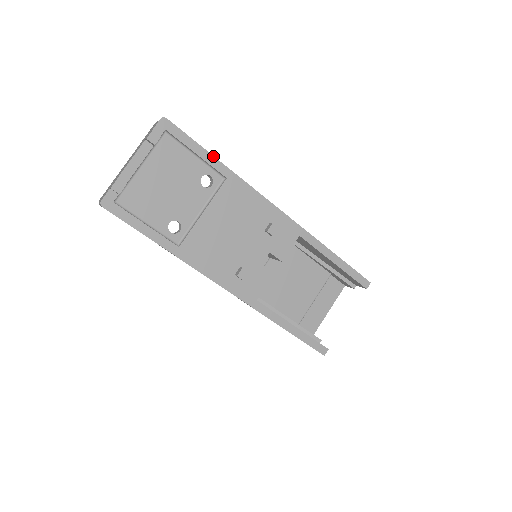
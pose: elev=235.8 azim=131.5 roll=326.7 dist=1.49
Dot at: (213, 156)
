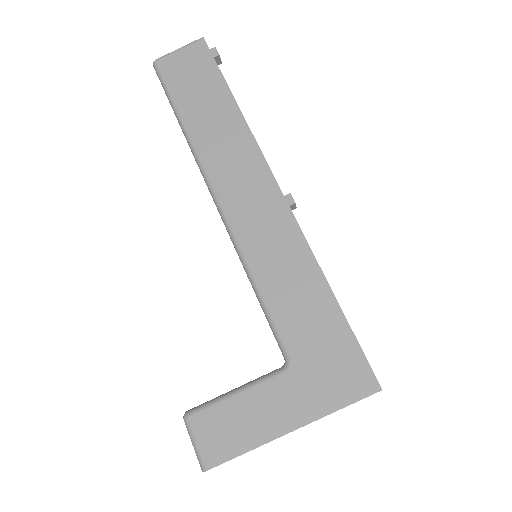
Dot at: occluded
